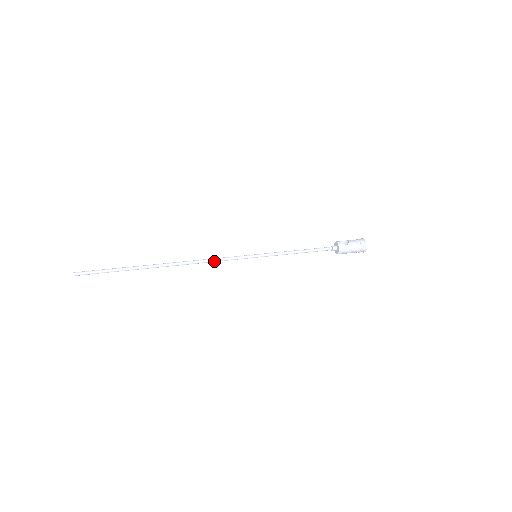
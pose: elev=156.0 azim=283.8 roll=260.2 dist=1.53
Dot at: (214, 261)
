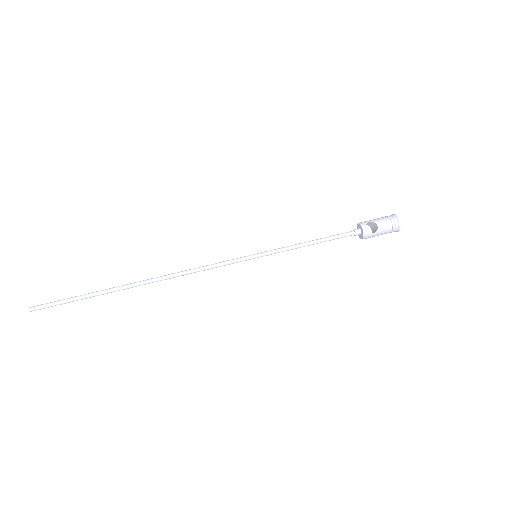
Dot at: (203, 270)
